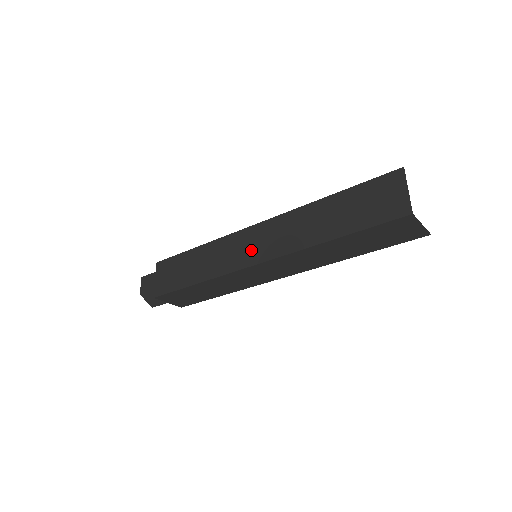
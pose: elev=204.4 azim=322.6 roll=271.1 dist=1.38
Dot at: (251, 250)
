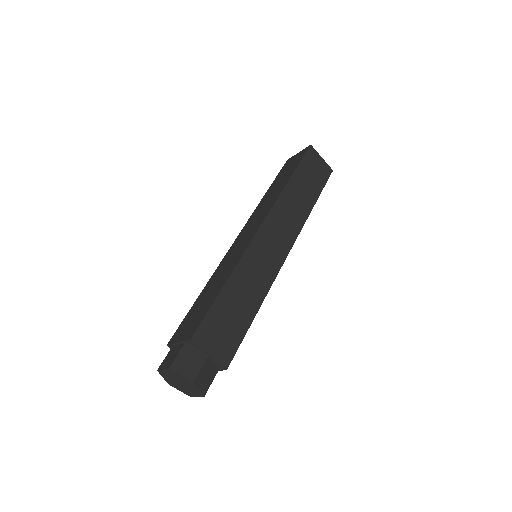
Dot at: (249, 233)
